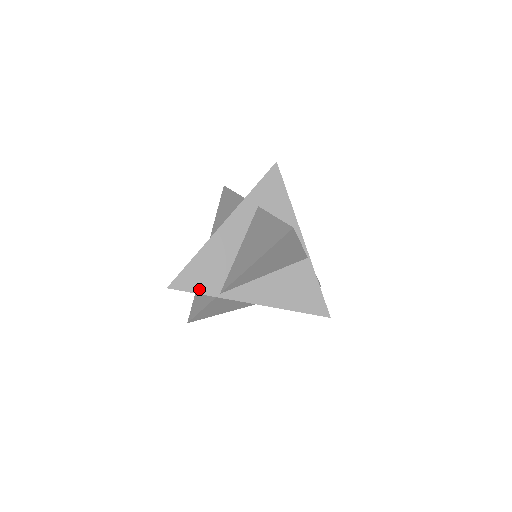
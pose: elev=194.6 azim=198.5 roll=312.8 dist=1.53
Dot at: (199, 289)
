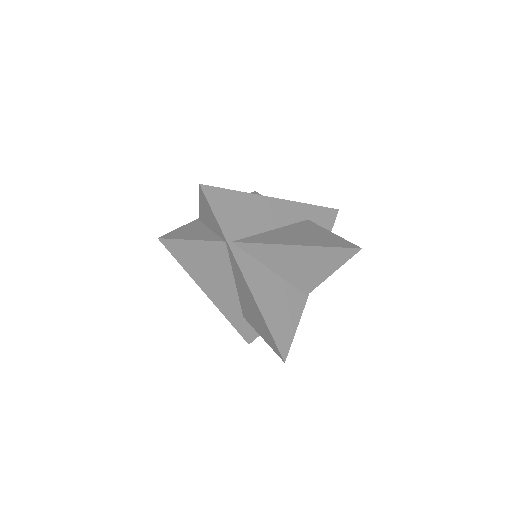
Dot at: (221, 218)
